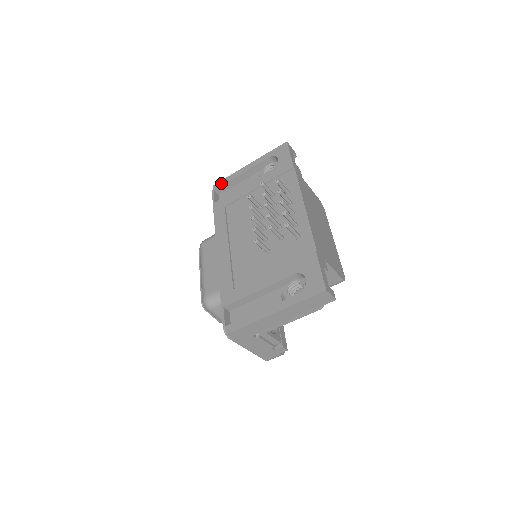
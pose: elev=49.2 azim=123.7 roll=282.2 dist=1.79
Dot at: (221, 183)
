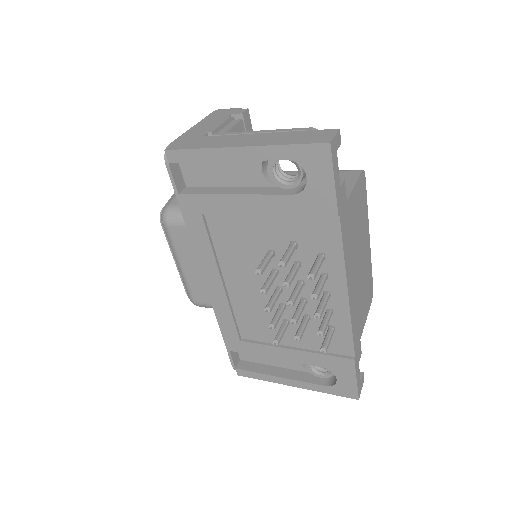
Dot at: (182, 157)
